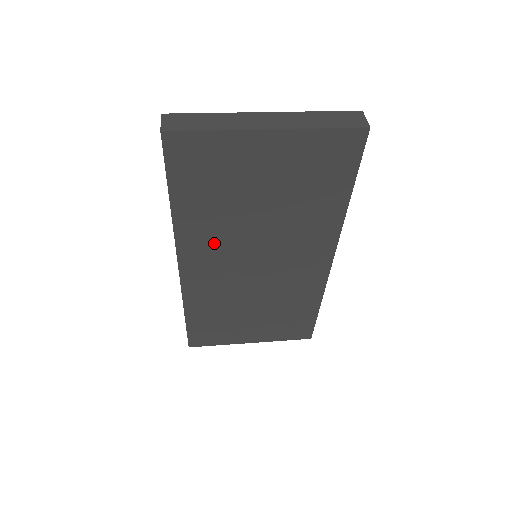
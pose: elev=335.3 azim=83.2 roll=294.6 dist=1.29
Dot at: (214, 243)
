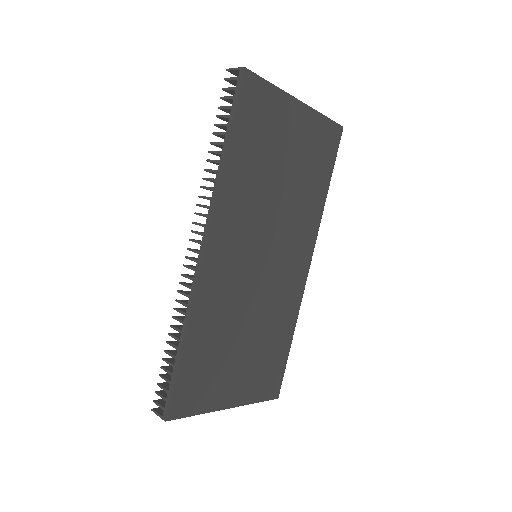
Dot at: (242, 217)
